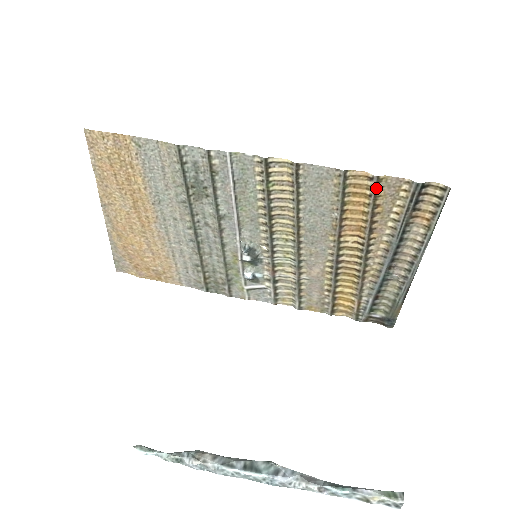
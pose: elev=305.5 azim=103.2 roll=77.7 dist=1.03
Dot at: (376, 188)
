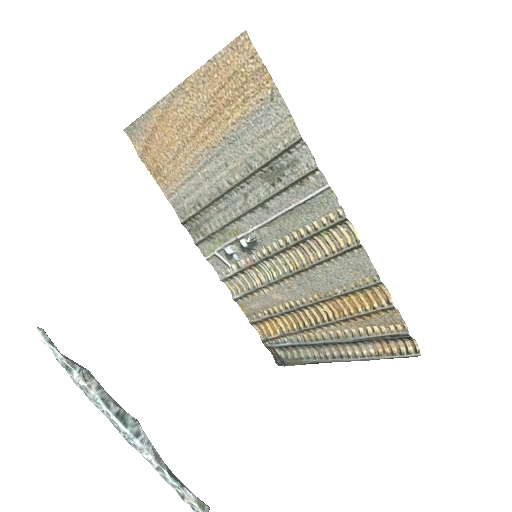
Dot at: (384, 309)
